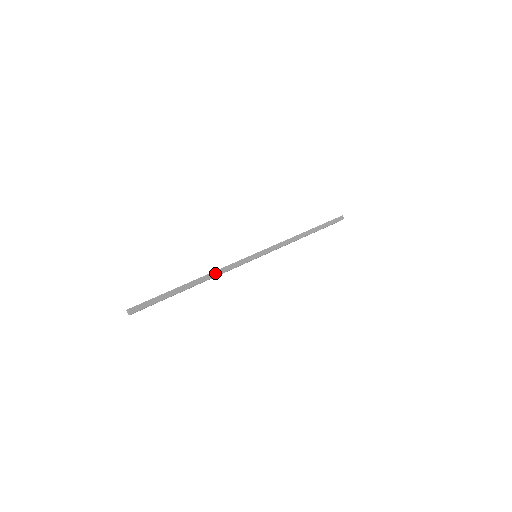
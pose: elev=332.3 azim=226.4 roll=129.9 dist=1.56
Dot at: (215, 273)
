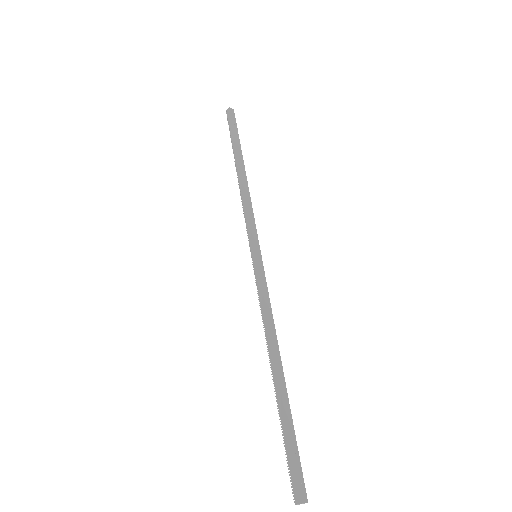
Dot at: (272, 331)
